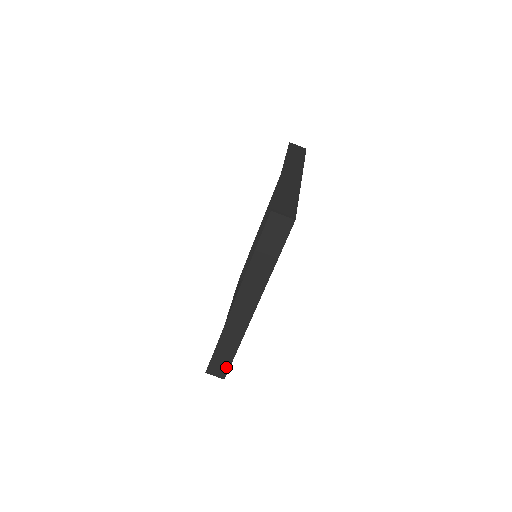
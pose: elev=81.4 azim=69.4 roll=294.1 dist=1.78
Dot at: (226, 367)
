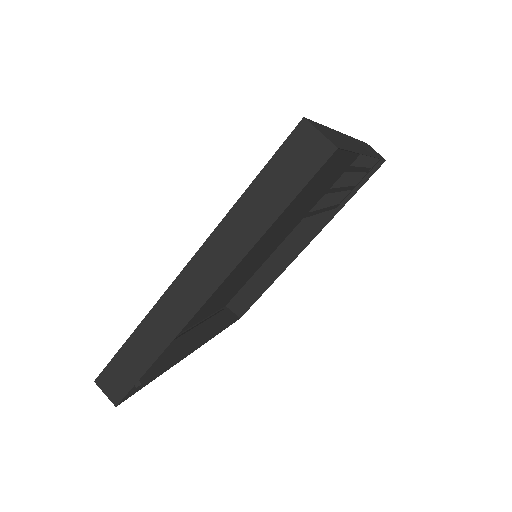
Dot at: (127, 385)
